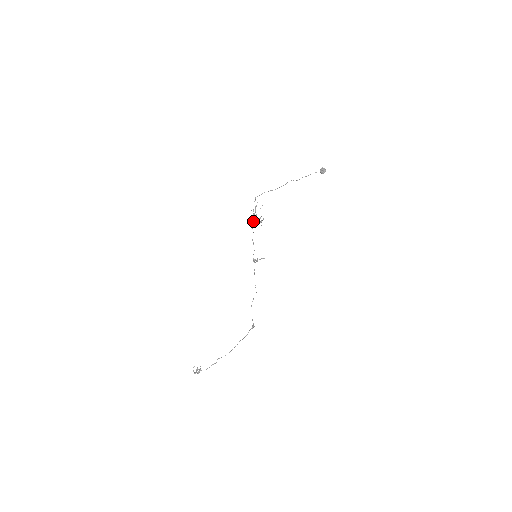
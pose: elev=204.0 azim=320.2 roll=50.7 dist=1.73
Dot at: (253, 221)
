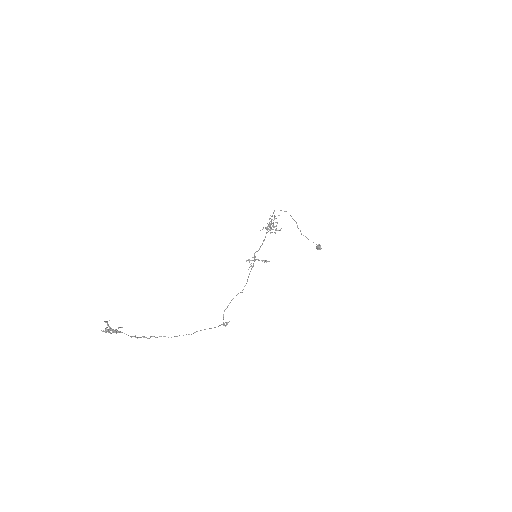
Dot at: (269, 224)
